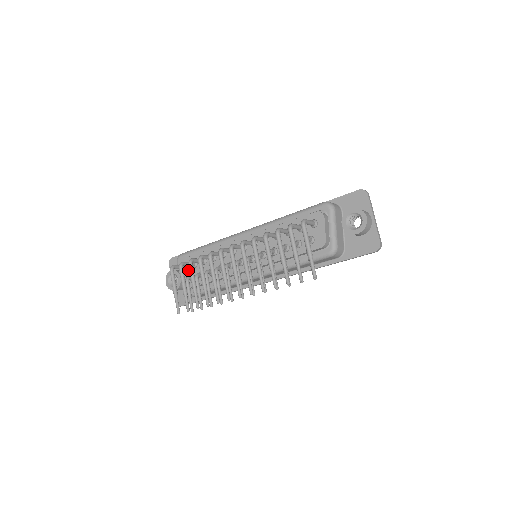
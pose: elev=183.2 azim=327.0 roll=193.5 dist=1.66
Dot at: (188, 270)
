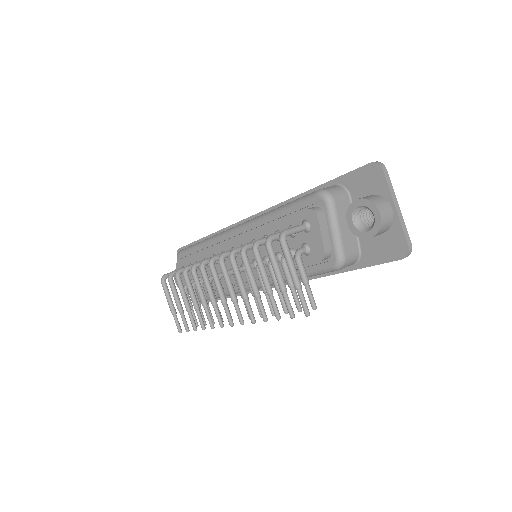
Dot at: occluded
